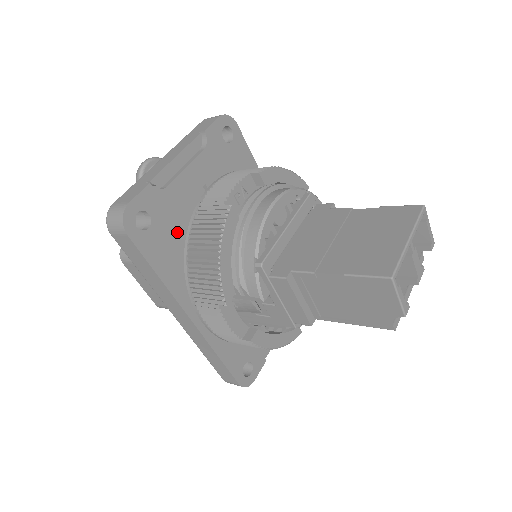
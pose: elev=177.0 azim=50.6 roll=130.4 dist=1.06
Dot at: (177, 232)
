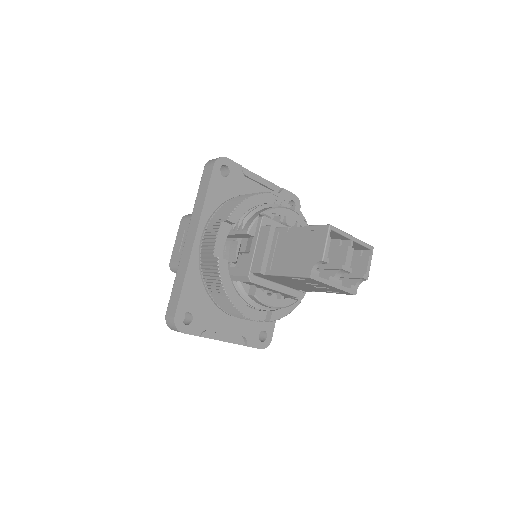
Dot at: occluded
